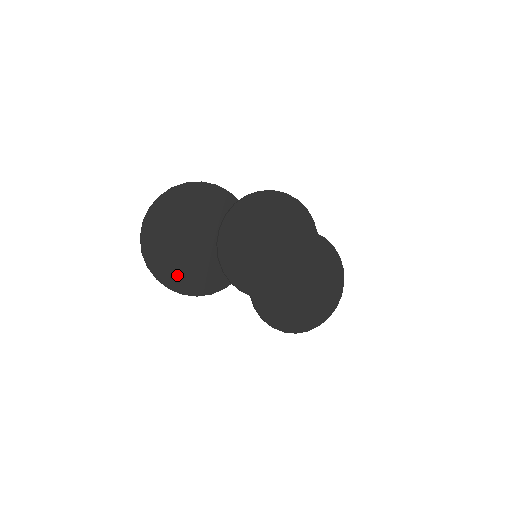
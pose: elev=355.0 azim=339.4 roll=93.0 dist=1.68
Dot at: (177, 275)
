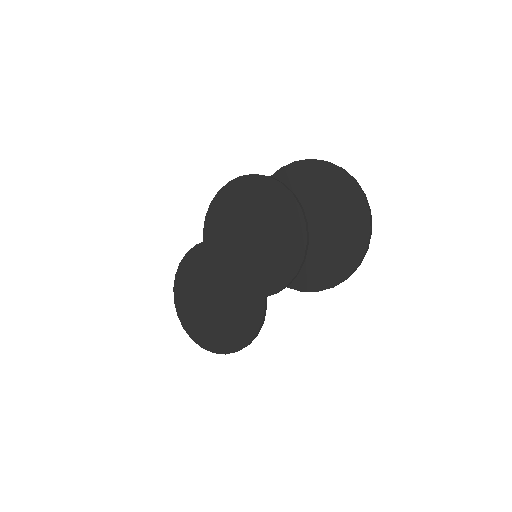
Dot at: (231, 337)
